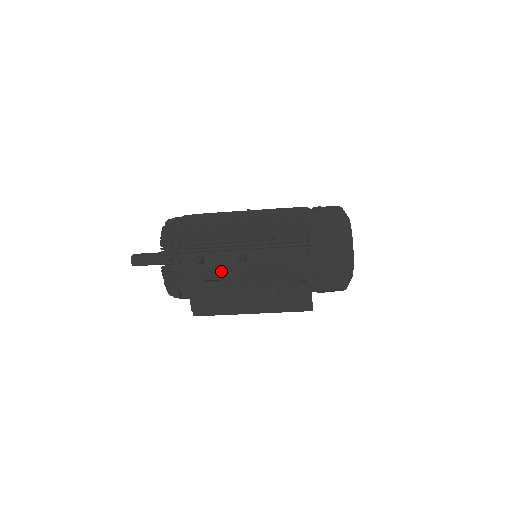
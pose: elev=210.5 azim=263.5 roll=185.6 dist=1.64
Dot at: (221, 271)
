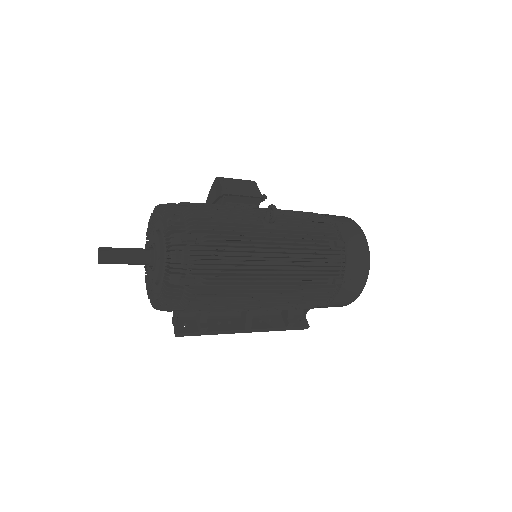
Dot at: occluded
